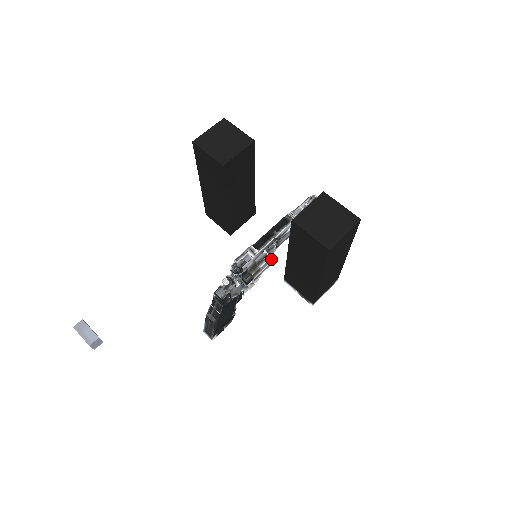
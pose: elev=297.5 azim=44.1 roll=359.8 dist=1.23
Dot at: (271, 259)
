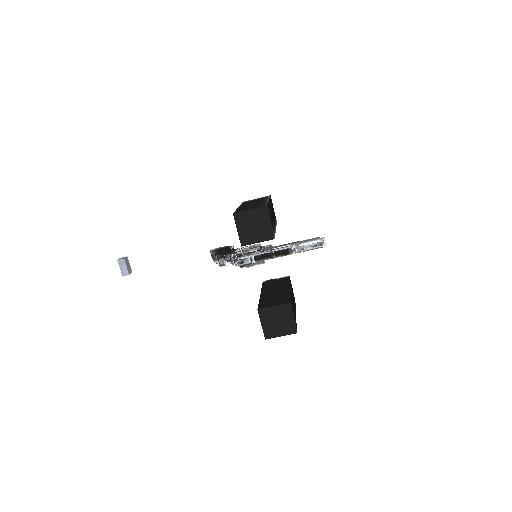
Dot at: occluded
